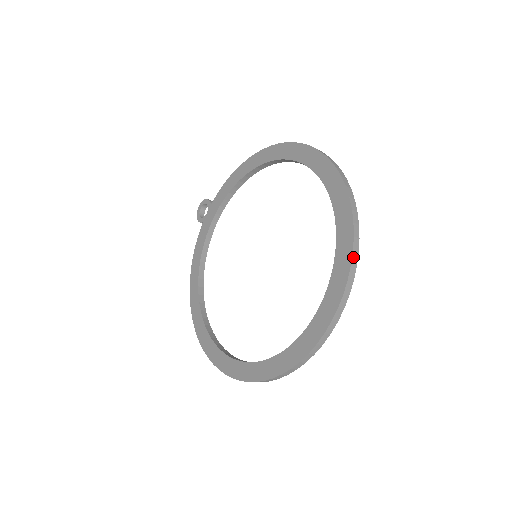
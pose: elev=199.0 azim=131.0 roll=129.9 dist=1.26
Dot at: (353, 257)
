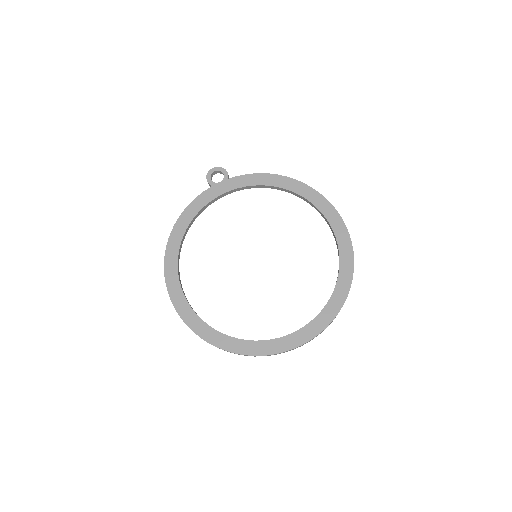
Dot at: occluded
